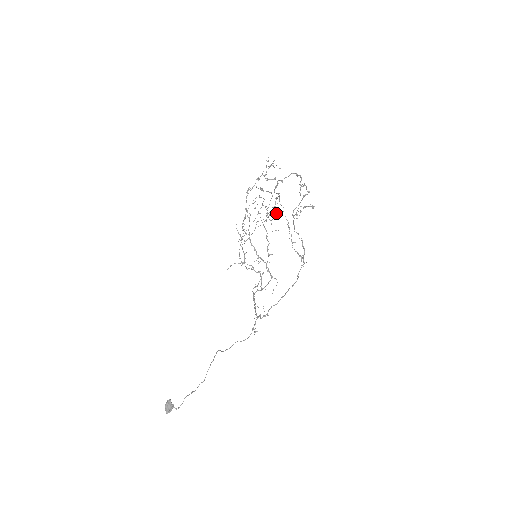
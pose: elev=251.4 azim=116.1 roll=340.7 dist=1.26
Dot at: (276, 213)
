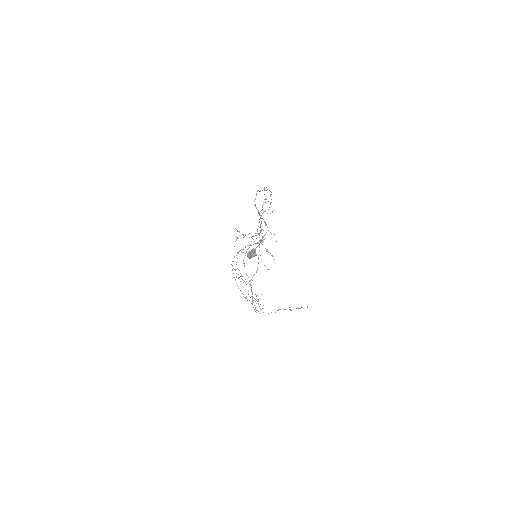
Dot at: occluded
